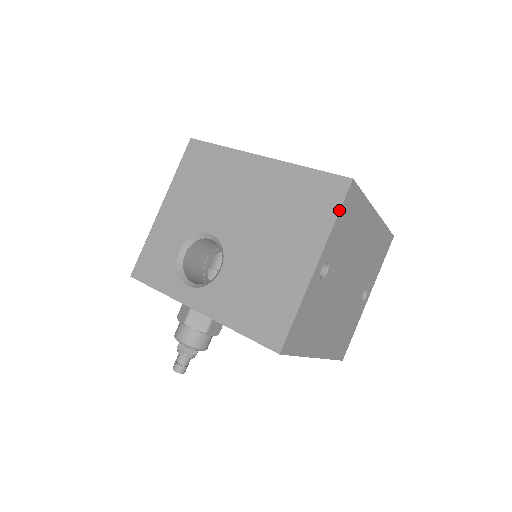
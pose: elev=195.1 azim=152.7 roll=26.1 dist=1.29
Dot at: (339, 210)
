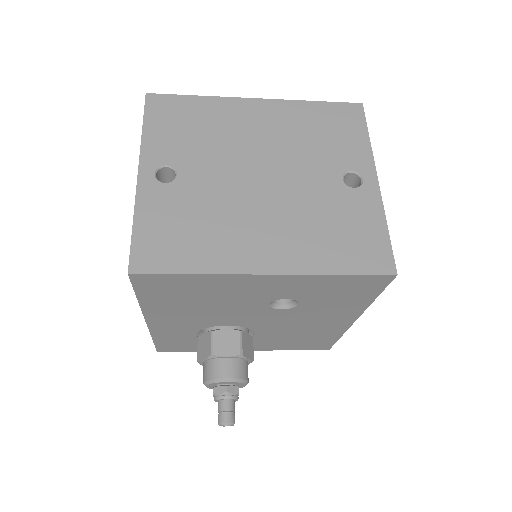
Dot at: (143, 121)
